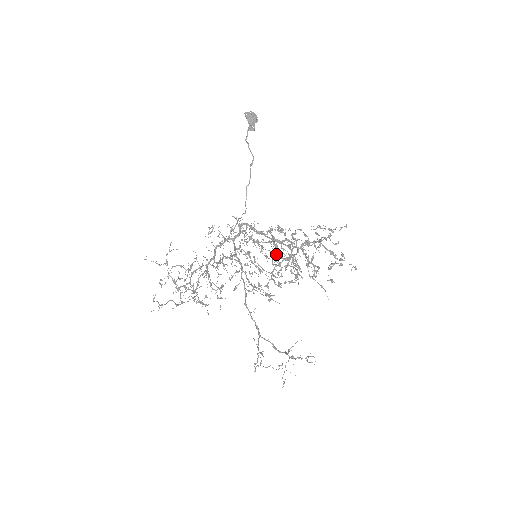
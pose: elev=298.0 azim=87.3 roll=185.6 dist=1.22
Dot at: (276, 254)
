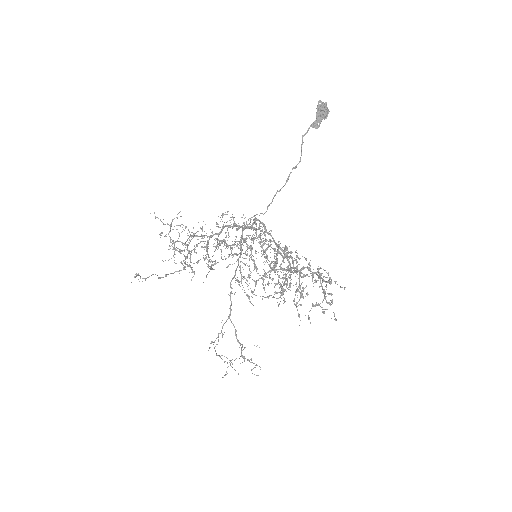
Dot at: occluded
